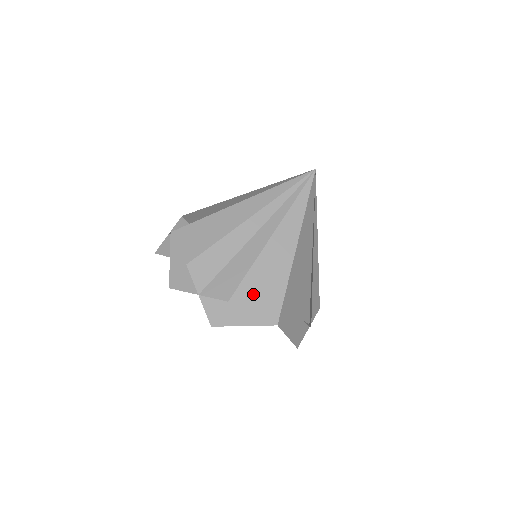
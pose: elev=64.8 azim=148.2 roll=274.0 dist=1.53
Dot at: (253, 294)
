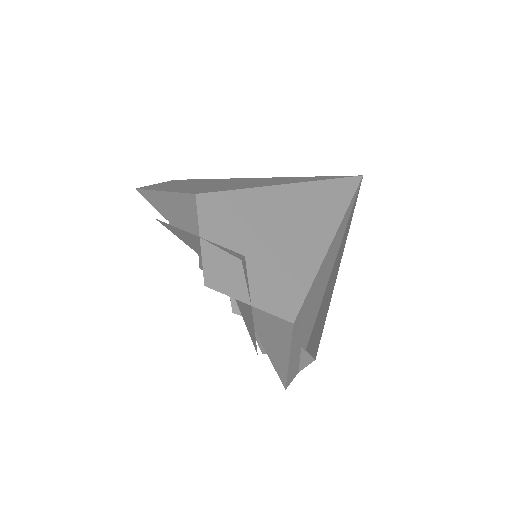
Dot at: (203, 187)
